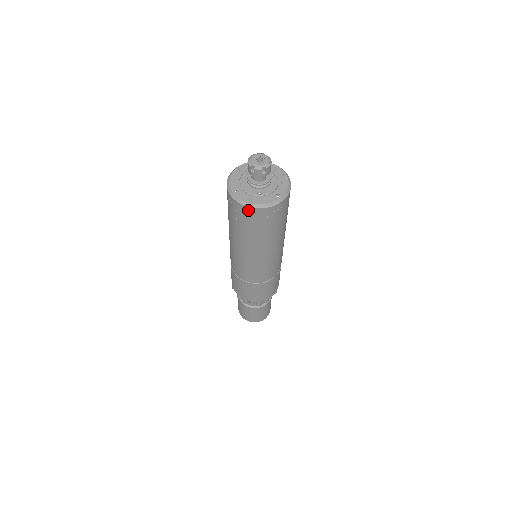
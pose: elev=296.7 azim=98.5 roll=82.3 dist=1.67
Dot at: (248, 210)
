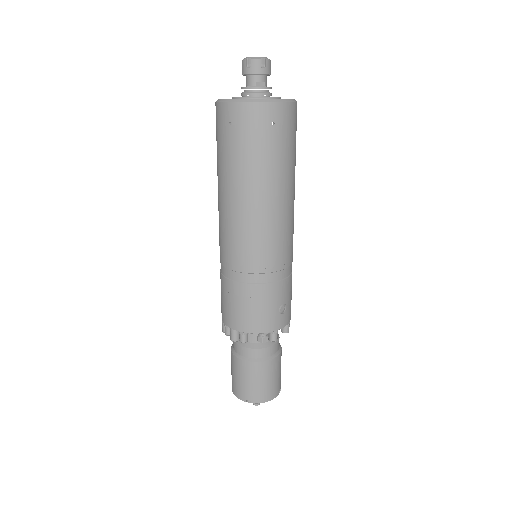
Dot at: (217, 109)
